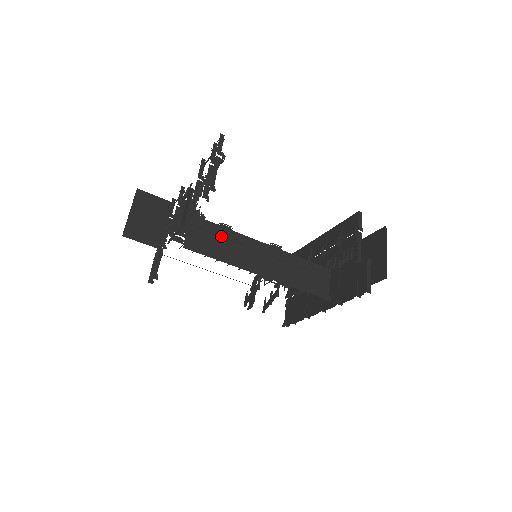
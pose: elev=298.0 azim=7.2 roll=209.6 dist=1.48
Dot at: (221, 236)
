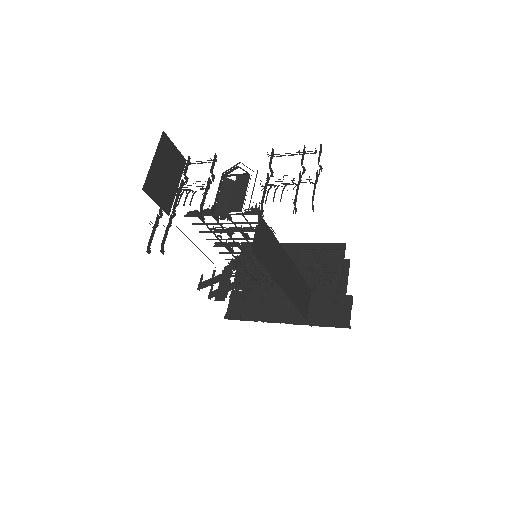
Dot at: (271, 244)
